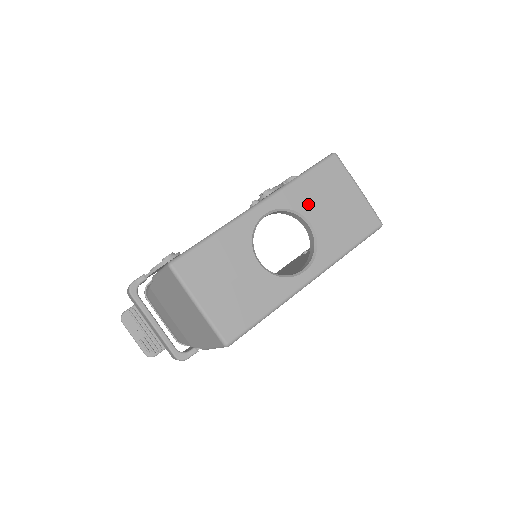
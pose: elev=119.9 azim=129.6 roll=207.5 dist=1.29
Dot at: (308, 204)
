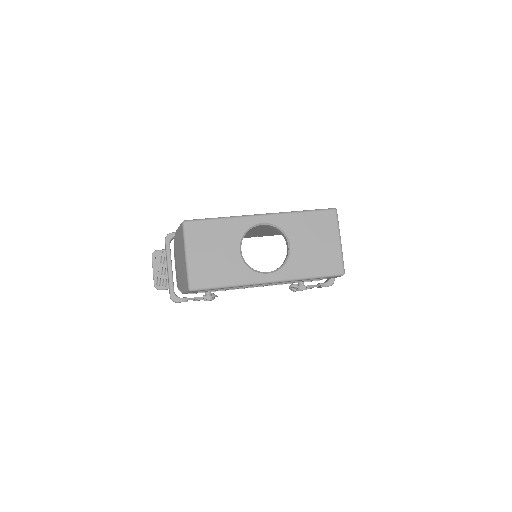
Dot at: (296, 232)
